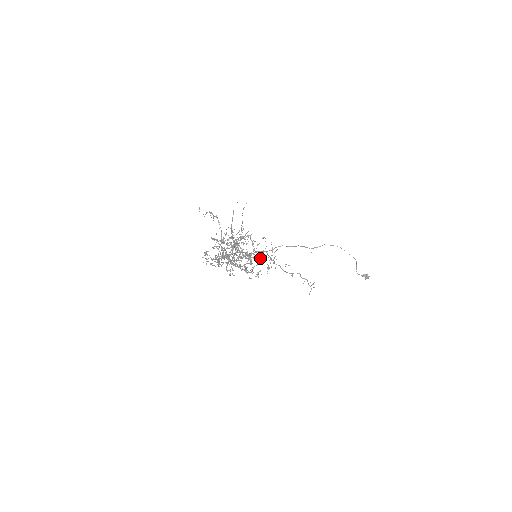
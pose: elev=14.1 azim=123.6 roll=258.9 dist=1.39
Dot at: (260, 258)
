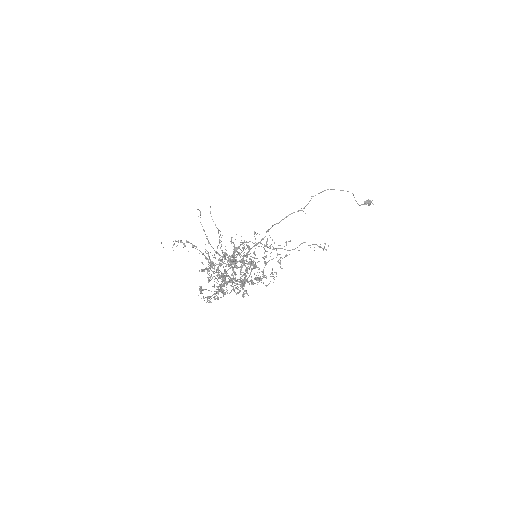
Dot at: occluded
